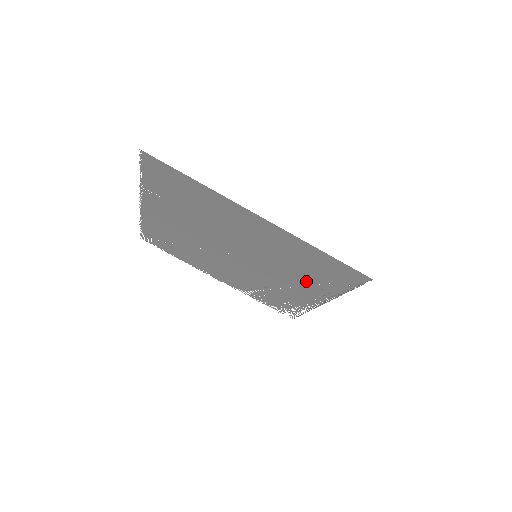
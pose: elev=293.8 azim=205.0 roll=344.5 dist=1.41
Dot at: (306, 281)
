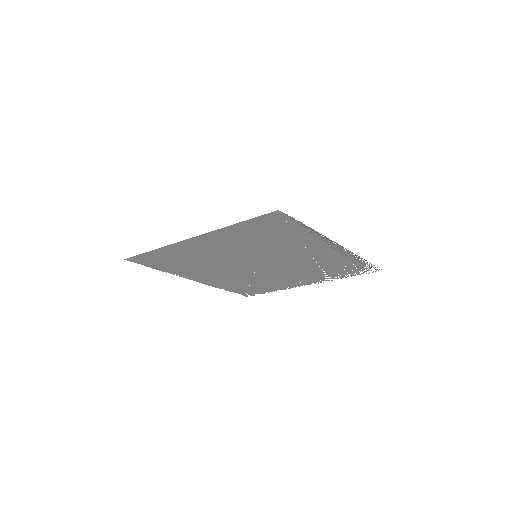
Dot at: (294, 244)
